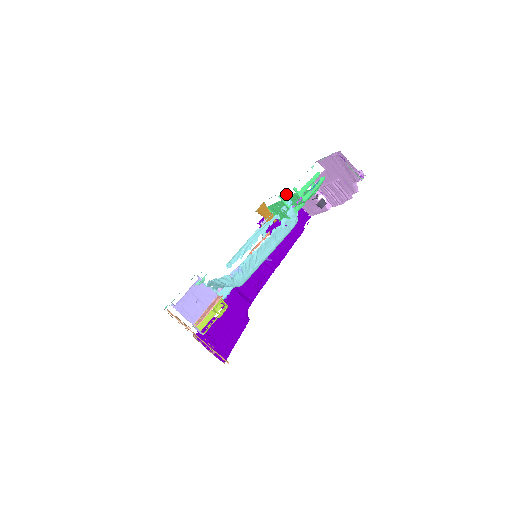
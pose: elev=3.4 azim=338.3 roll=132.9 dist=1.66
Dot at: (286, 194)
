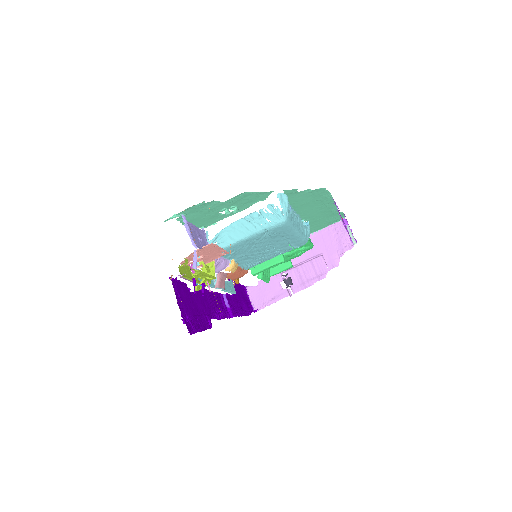
Dot at: occluded
